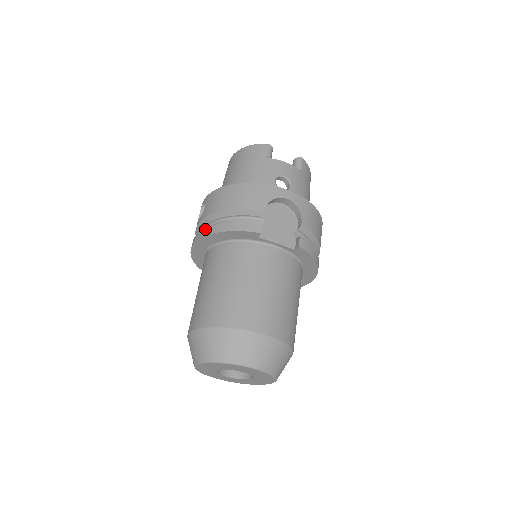
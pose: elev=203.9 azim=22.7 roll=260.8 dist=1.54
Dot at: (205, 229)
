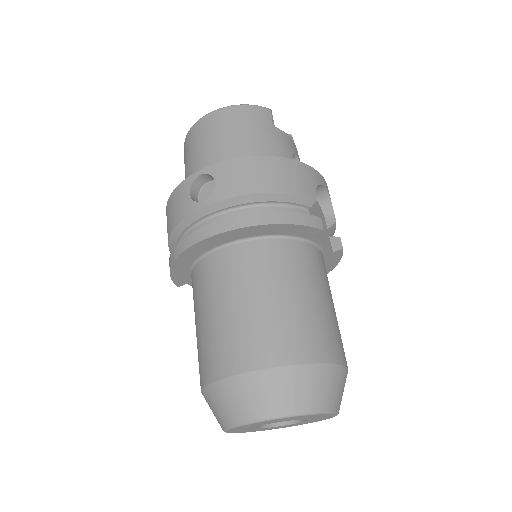
Dot at: (239, 217)
